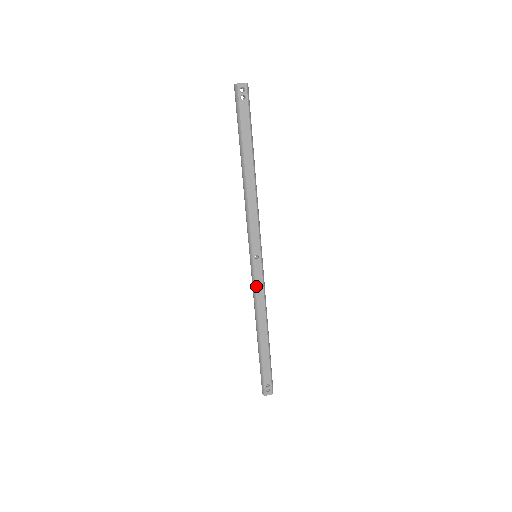
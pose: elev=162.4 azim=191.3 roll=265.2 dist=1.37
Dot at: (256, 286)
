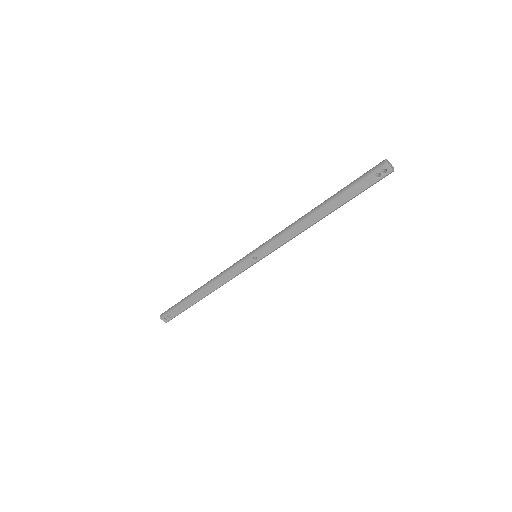
Dot at: (233, 270)
